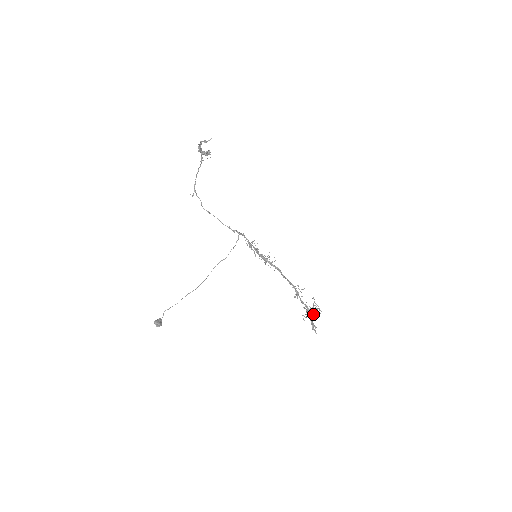
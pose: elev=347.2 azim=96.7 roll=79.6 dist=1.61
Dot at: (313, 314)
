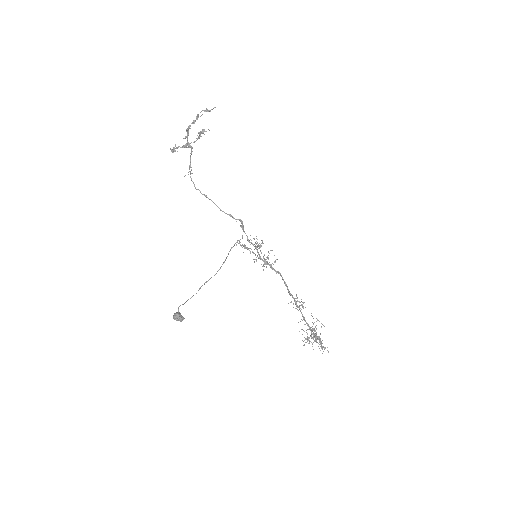
Dot at: (314, 335)
